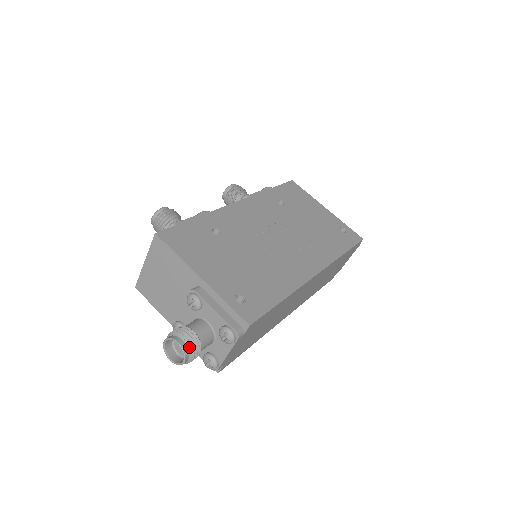
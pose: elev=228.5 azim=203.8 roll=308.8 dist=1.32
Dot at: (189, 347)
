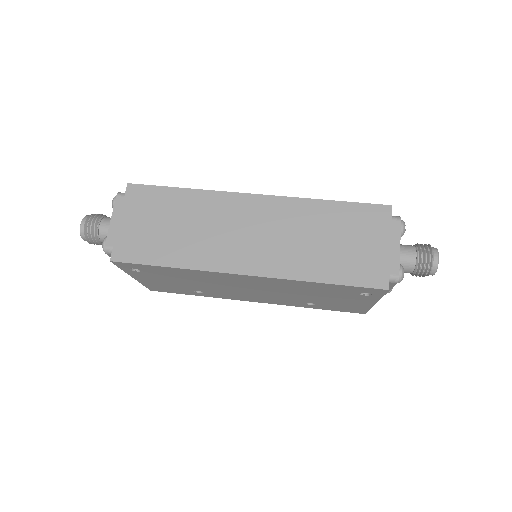
Dot at: (91, 215)
